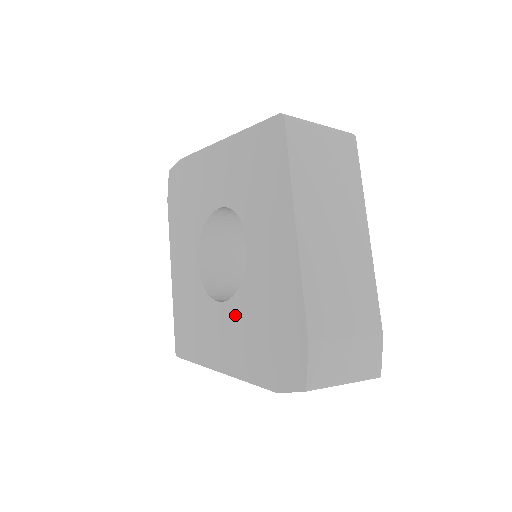
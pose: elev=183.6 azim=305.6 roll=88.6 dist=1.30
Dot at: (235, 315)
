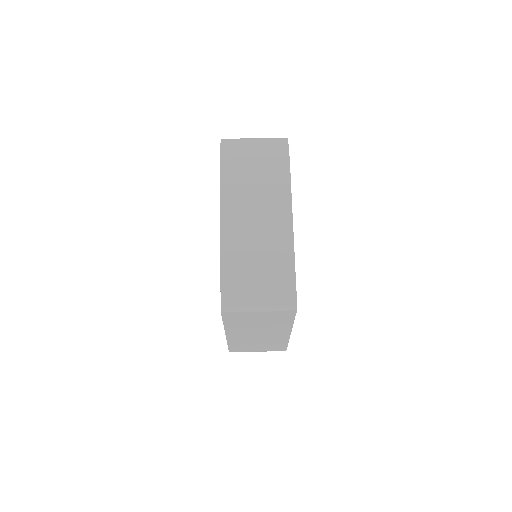
Dot at: occluded
